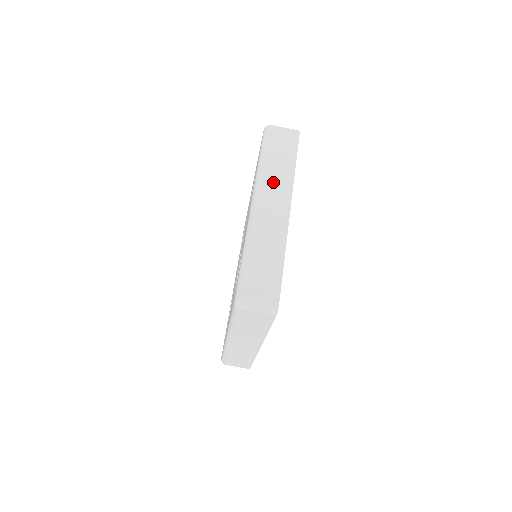
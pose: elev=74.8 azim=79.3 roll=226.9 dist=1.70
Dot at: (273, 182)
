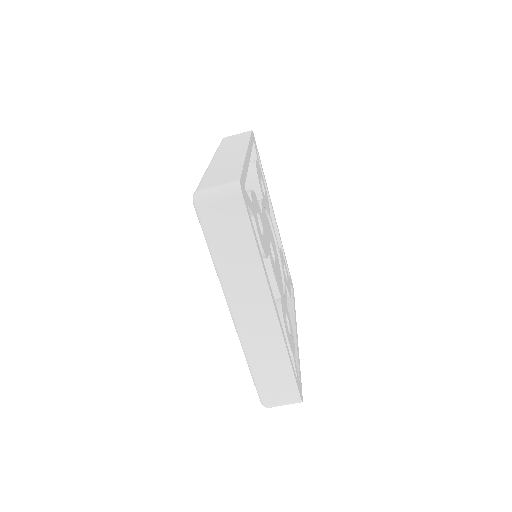
Dot at: (241, 285)
